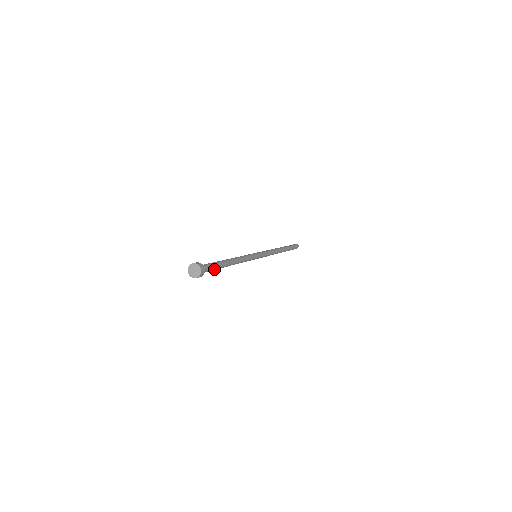
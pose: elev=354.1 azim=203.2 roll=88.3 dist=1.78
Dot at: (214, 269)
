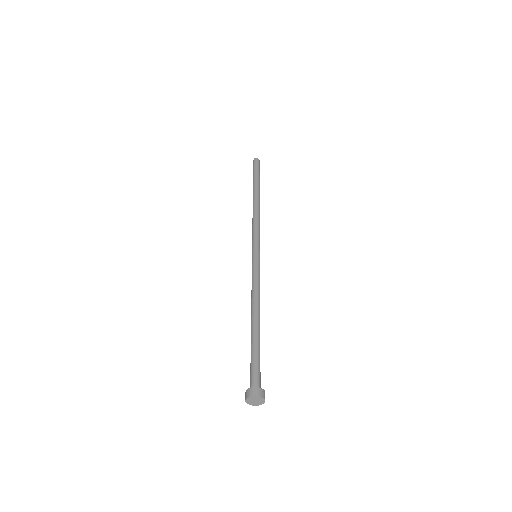
Dot at: occluded
